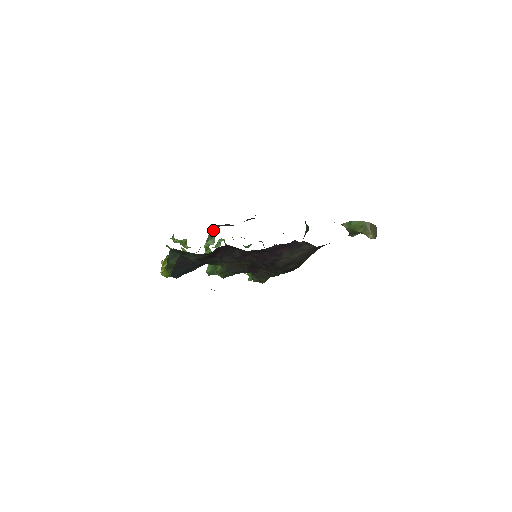
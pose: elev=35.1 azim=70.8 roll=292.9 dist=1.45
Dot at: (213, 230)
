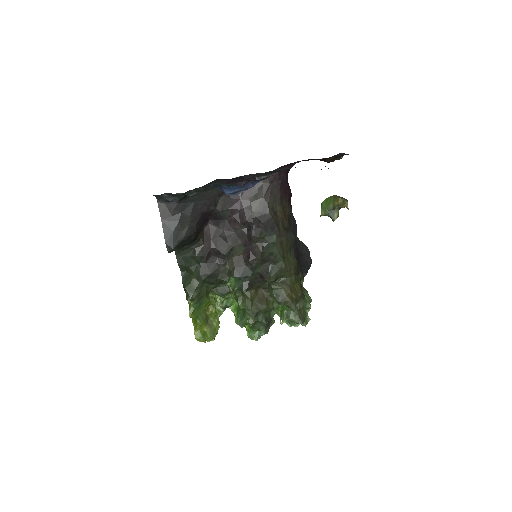
Dot at: occluded
